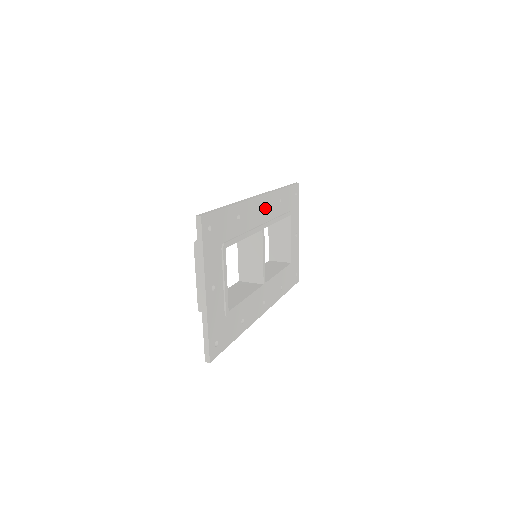
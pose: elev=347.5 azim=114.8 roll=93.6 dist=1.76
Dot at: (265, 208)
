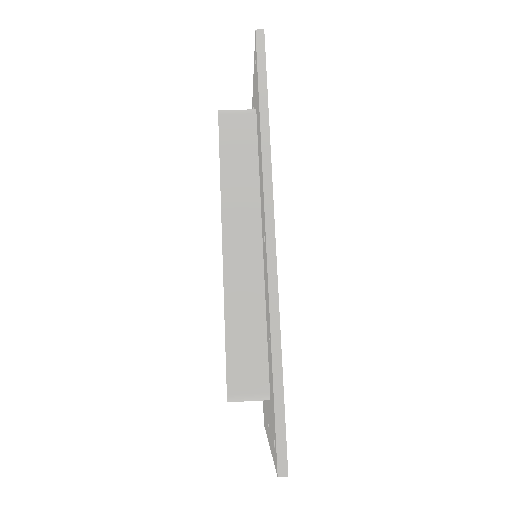
Dot at: occluded
